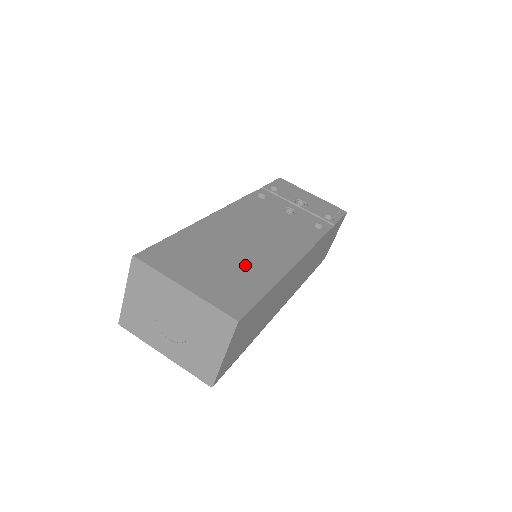
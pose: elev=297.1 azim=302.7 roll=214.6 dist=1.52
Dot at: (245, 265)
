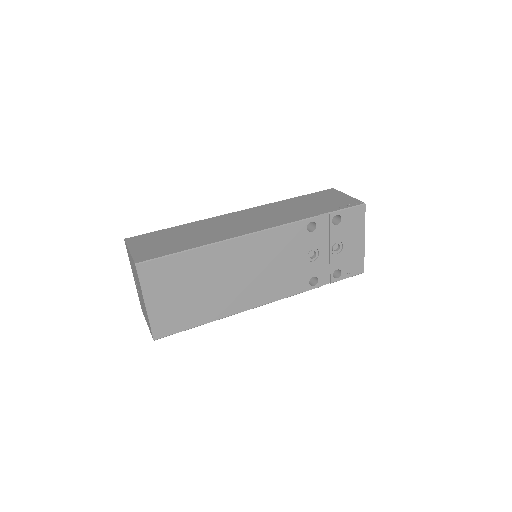
Dot at: (206, 301)
